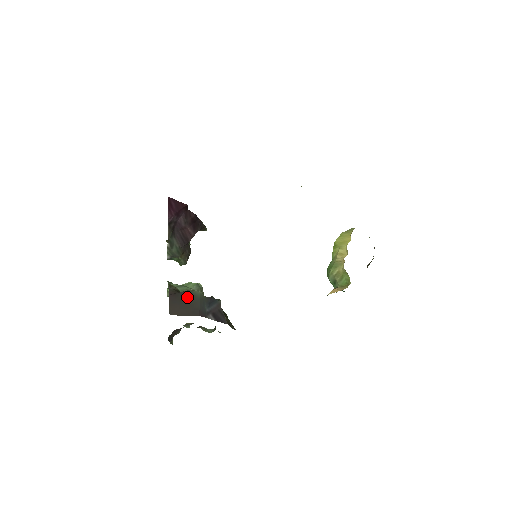
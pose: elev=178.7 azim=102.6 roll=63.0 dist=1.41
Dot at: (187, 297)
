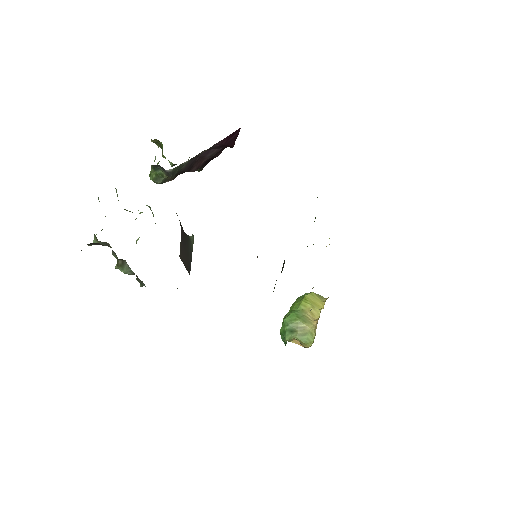
Dot at: (188, 244)
